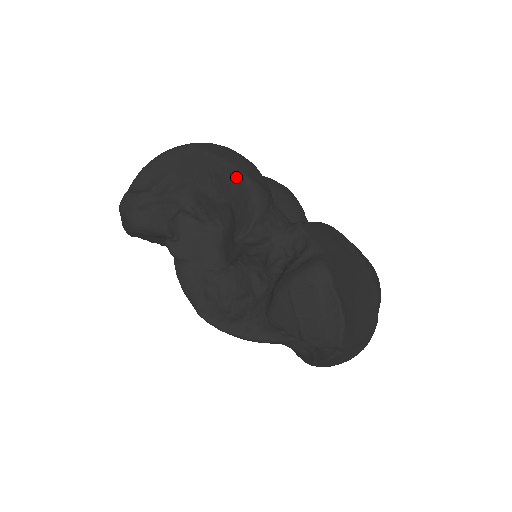
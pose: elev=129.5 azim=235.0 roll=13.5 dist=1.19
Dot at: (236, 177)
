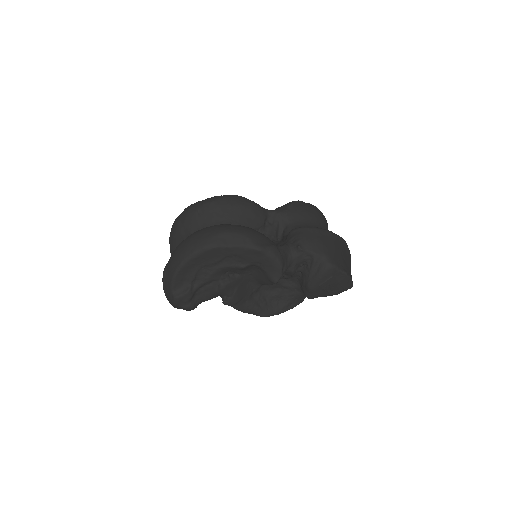
Dot at: (253, 252)
